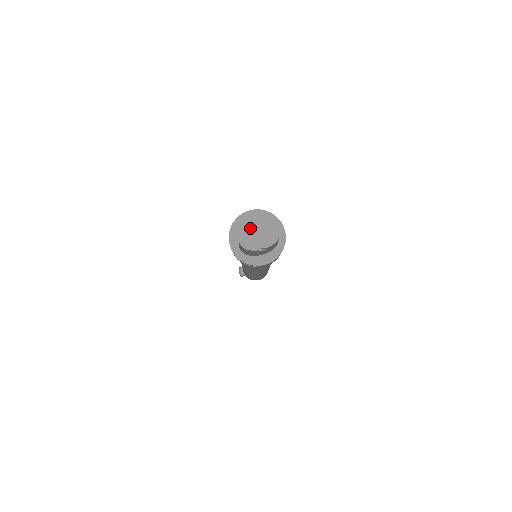
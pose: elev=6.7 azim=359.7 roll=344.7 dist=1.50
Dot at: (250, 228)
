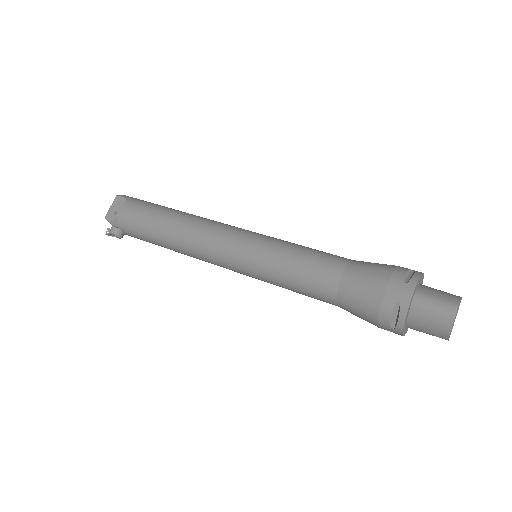
Dot at: occluded
